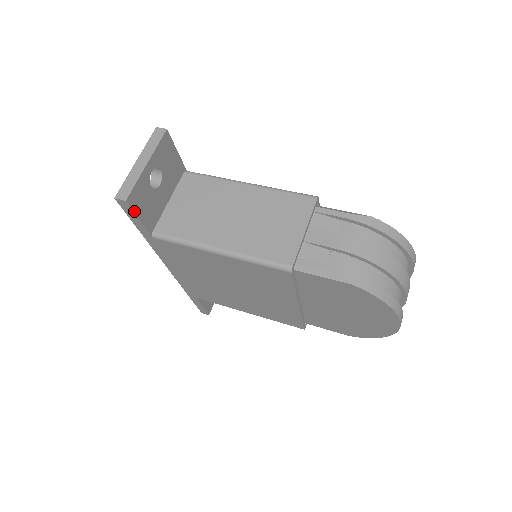
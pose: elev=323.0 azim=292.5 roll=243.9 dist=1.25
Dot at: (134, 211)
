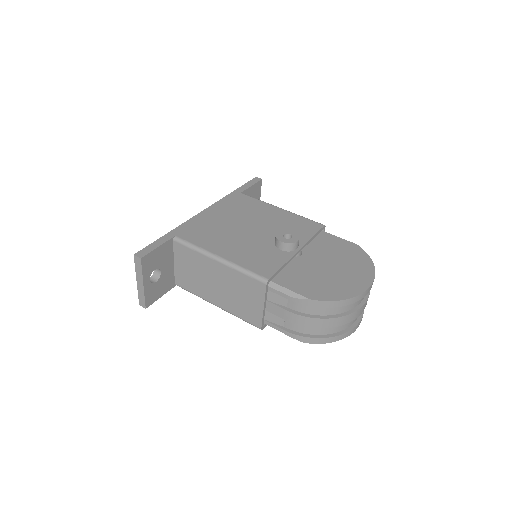
Dot at: occluded
